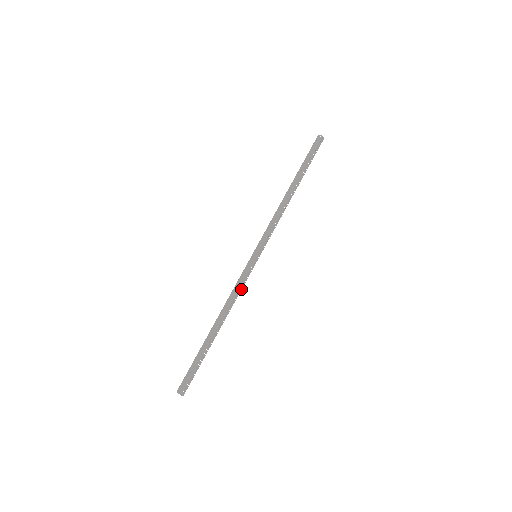
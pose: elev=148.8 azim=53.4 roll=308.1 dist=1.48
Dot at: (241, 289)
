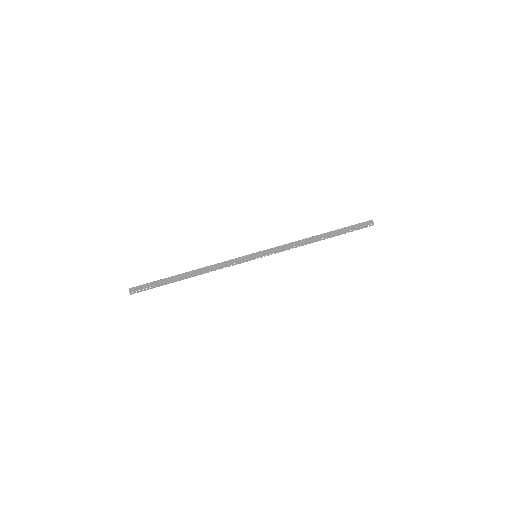
Dot at: occluded
